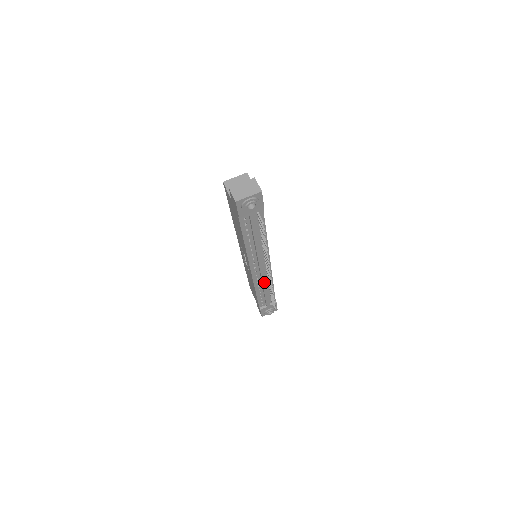
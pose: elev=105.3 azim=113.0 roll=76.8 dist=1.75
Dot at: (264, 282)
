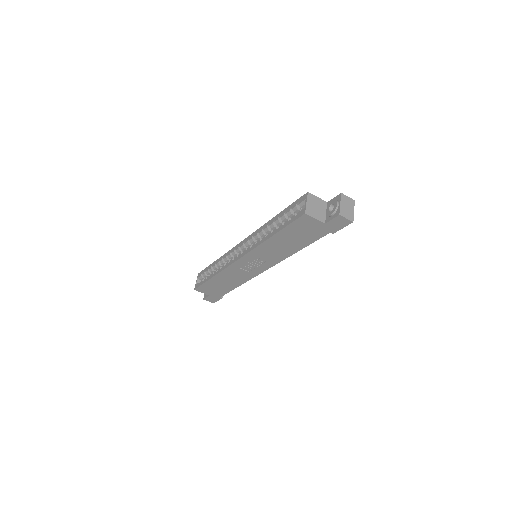
Dot at: occluded
